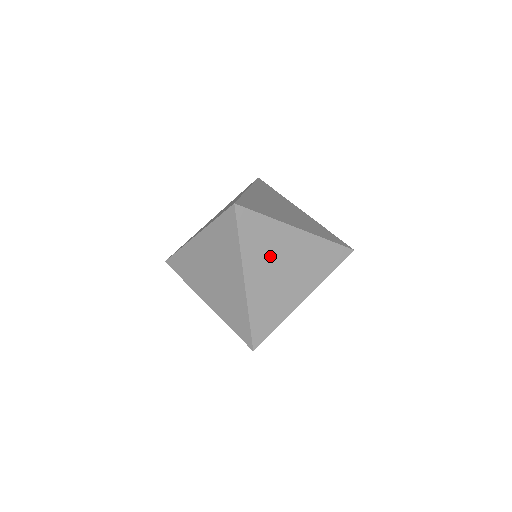
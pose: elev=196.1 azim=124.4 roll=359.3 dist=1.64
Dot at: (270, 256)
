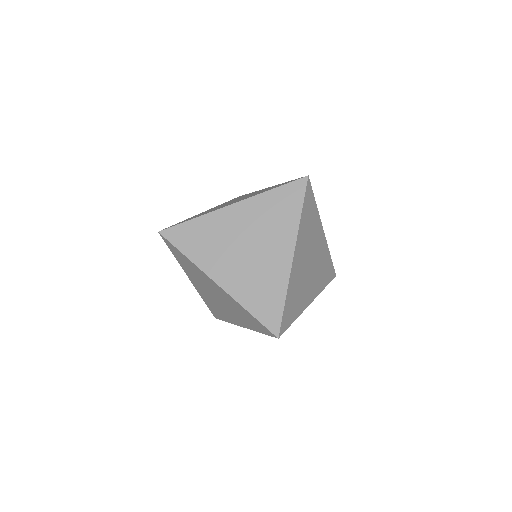
Dot at: occluded
